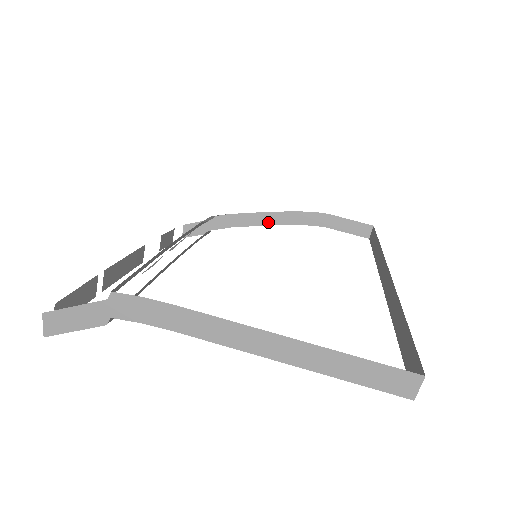
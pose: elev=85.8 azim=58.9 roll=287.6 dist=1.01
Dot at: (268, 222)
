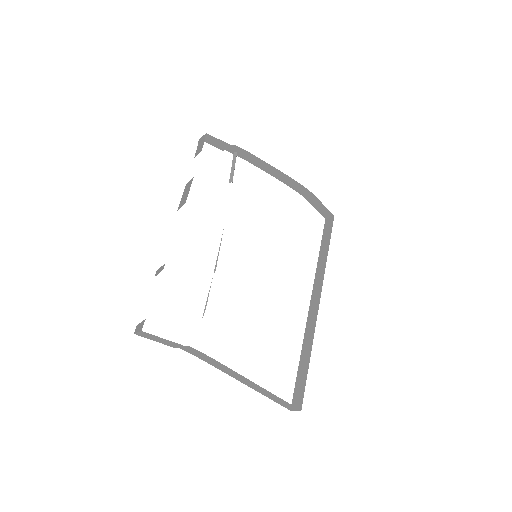
Dot at: (271, 173)
